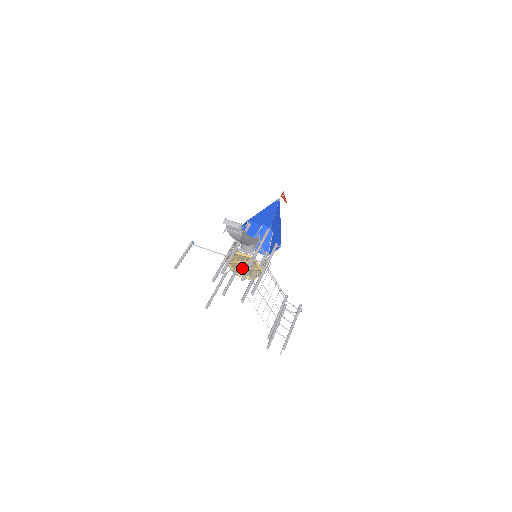
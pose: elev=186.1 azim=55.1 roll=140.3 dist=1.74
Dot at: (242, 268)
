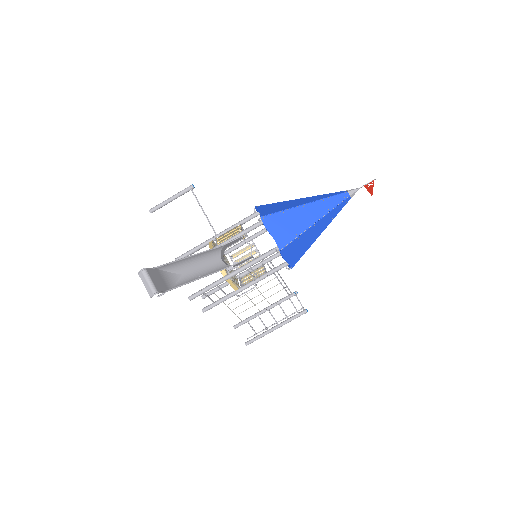
Dot at: (226, 262)
